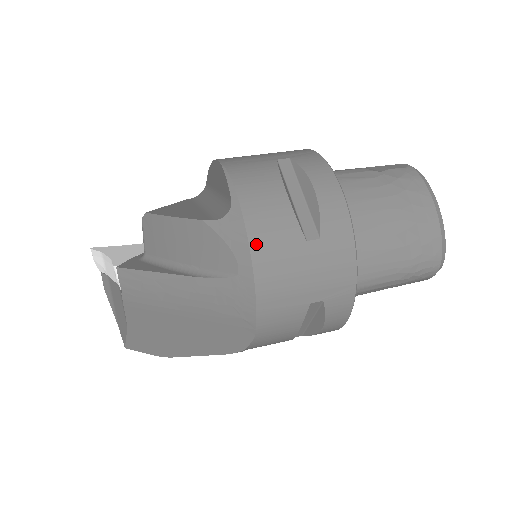
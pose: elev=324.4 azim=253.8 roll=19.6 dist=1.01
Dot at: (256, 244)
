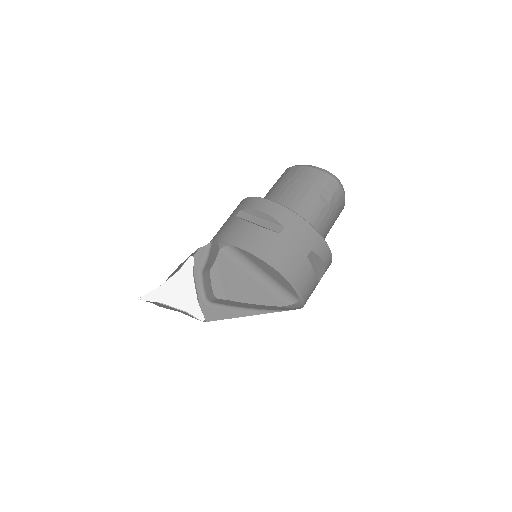
Dot at: occluded
